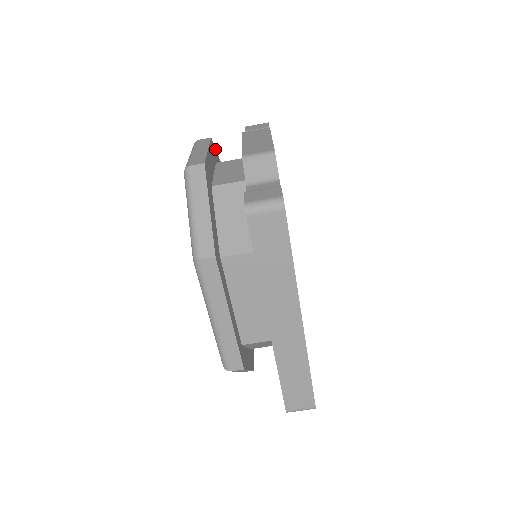
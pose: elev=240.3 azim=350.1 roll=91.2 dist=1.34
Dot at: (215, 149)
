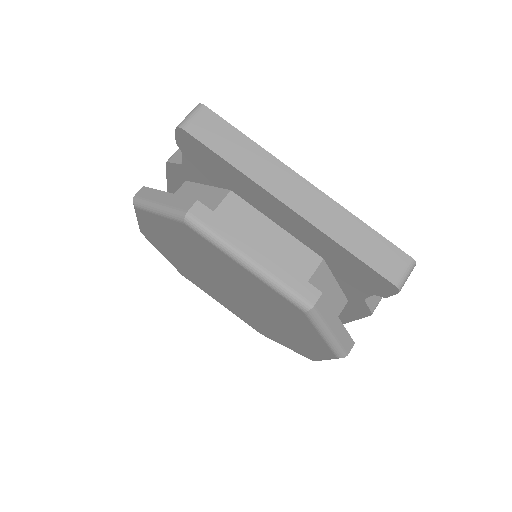
Dot at: occluded
